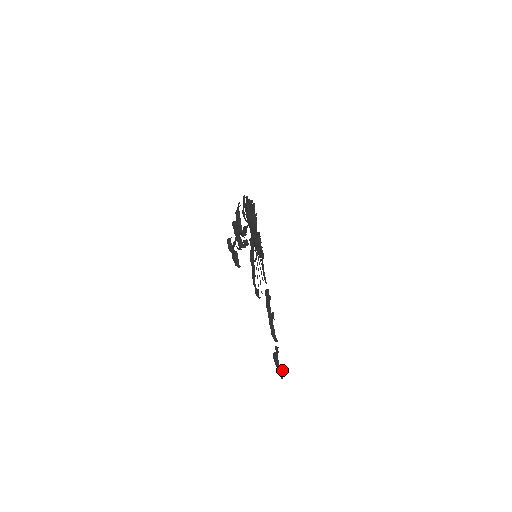
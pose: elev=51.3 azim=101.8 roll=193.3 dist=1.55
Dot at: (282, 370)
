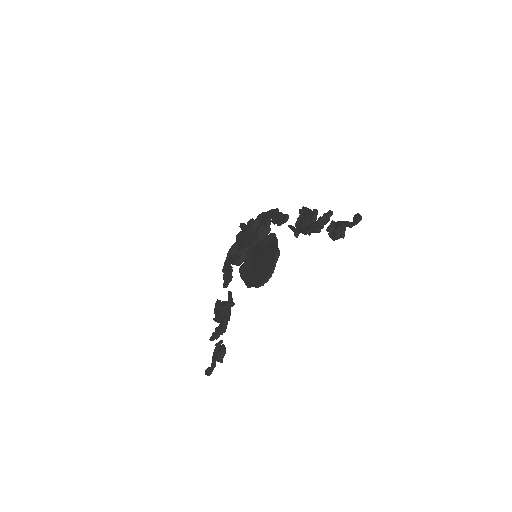
Dot at: (211, 367)
